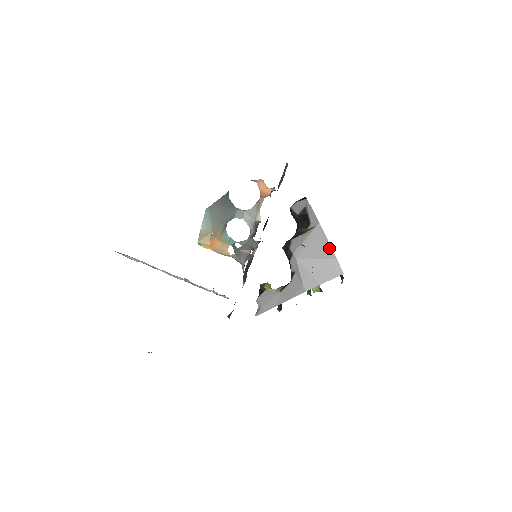
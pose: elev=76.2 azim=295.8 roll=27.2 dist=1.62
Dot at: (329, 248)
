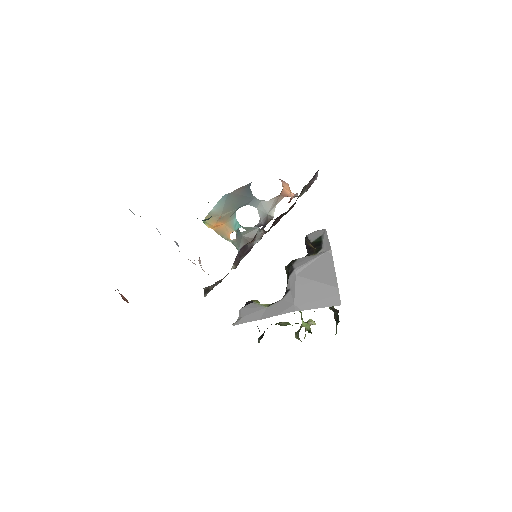
Dot at: (333, 275)
